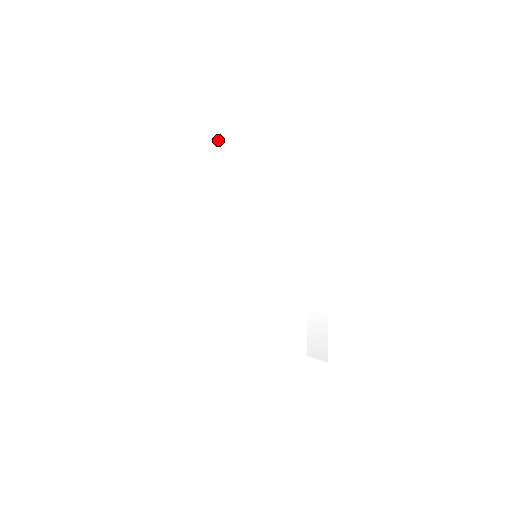
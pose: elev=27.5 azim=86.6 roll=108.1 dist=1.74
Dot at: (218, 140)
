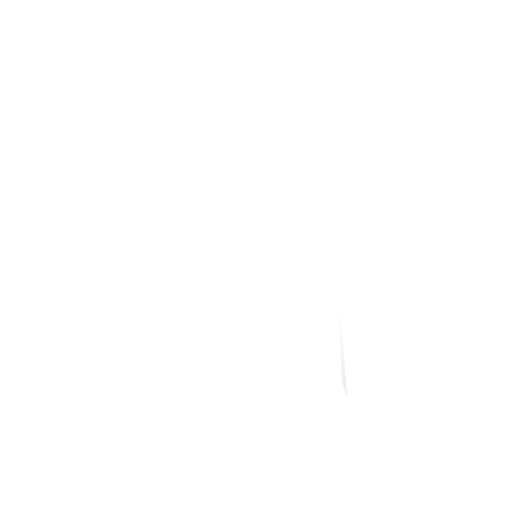
Dot at: (186, 112)
